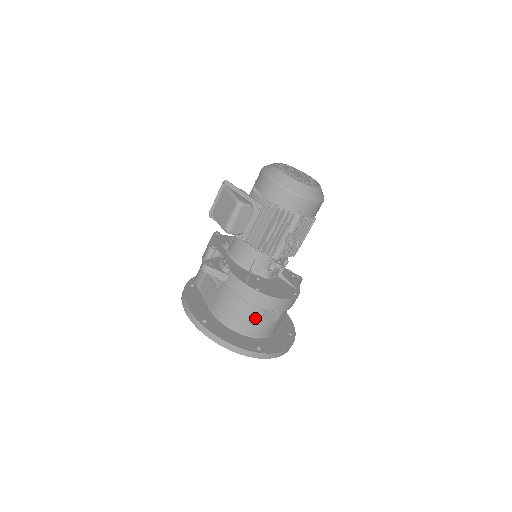
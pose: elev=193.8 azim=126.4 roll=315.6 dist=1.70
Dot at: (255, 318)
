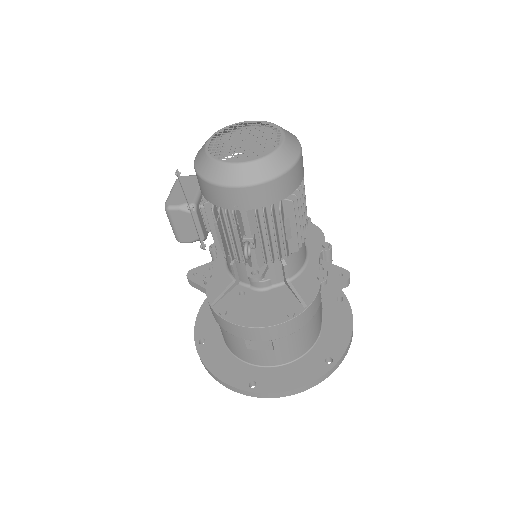
Dot at: (242, 345)
